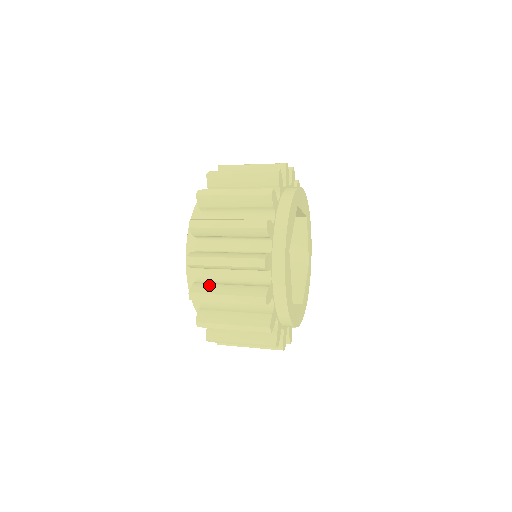
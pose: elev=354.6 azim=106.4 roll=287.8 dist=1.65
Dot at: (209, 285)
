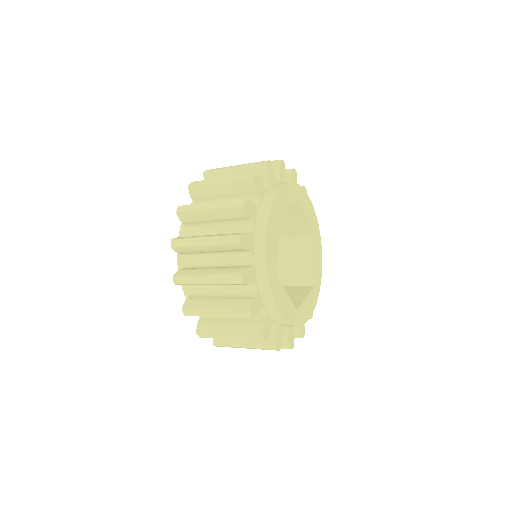
Dot at: (193, 236)
